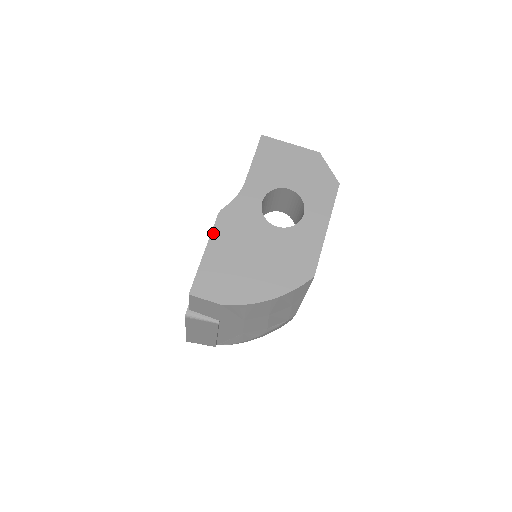
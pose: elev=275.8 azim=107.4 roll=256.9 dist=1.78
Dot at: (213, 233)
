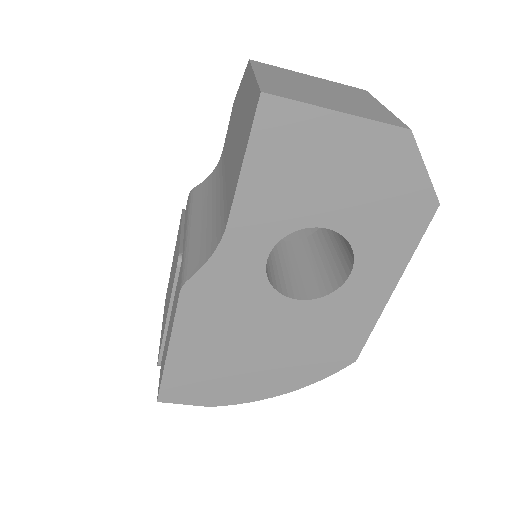
Dot at: (177, 322)
